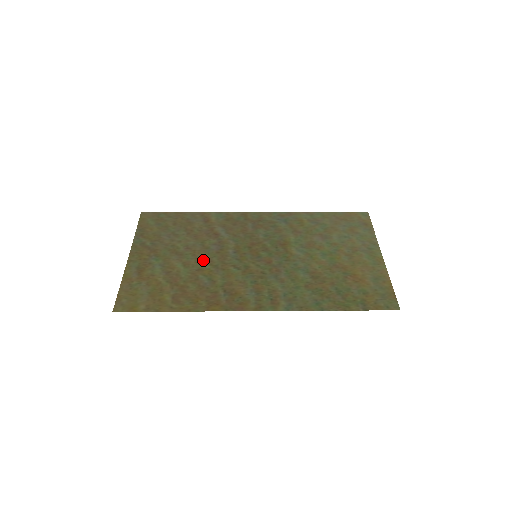
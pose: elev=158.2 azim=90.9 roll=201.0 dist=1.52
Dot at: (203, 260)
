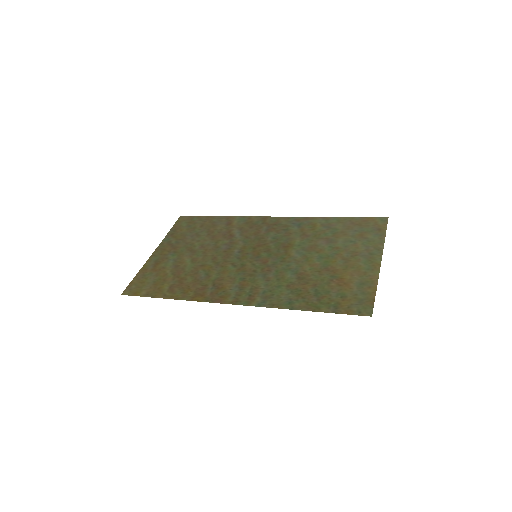
Dot at: (209, 257)
